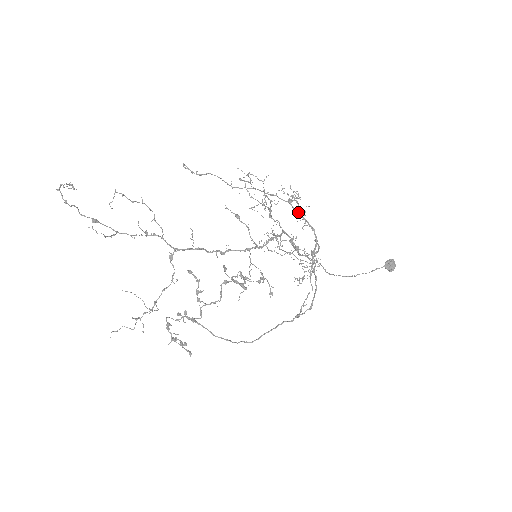
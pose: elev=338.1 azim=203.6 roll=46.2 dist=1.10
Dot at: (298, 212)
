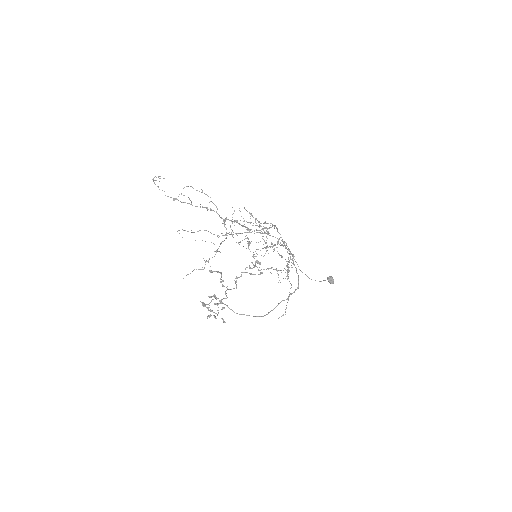
Dot at: (273, 236)
